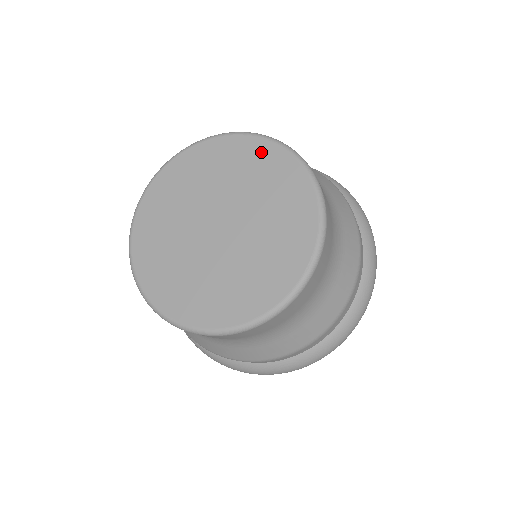
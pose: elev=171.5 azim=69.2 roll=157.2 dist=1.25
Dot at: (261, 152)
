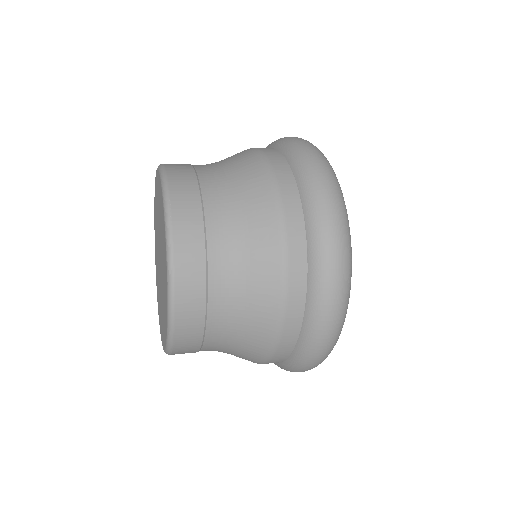
Dot at: occluded
